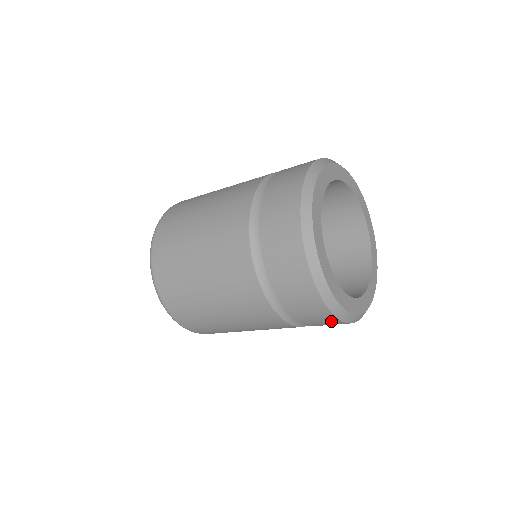
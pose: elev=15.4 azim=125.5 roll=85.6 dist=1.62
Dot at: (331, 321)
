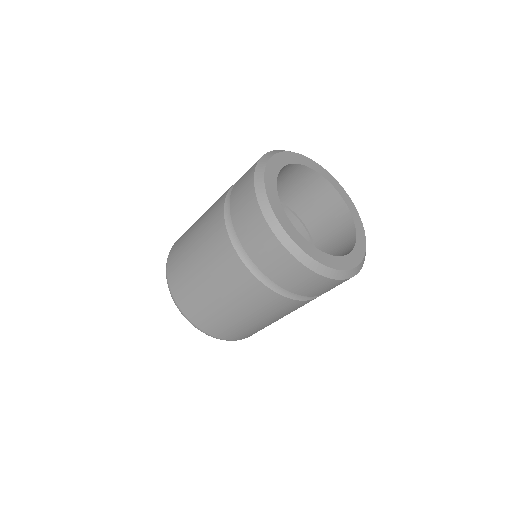
Dot at: occluded
